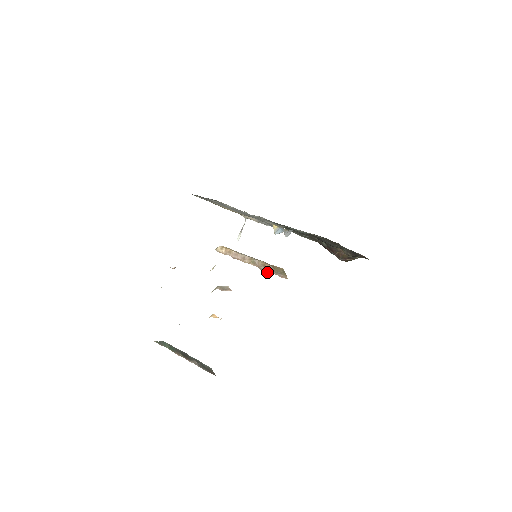
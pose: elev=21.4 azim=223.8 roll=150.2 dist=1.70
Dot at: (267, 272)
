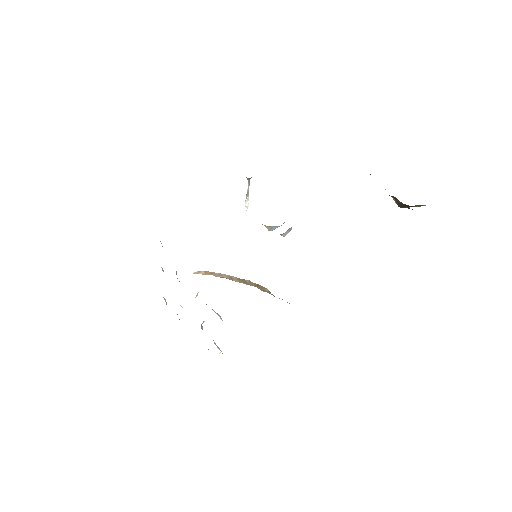
Dot at: (265, 291)
